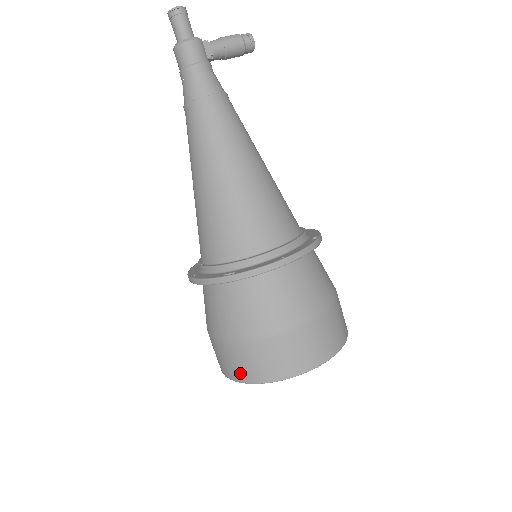
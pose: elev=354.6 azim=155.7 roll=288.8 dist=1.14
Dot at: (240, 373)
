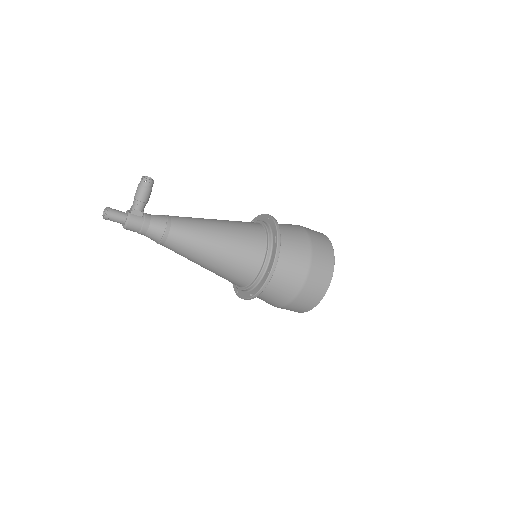
Dot at: occluded
